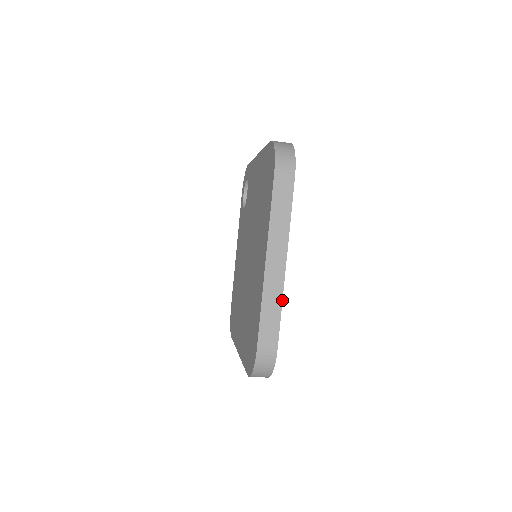
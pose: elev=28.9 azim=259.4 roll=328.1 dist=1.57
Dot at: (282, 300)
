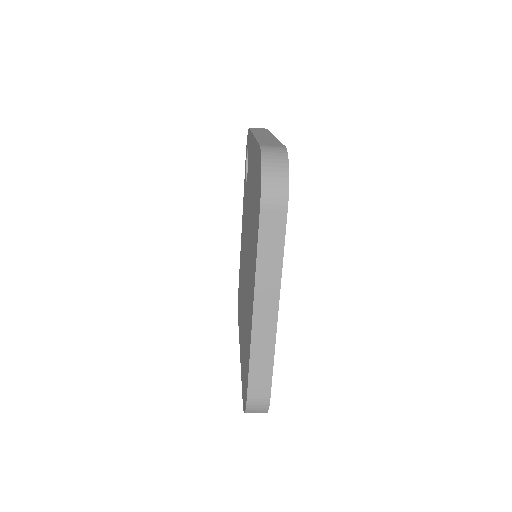
Dot at: (274, 348)
